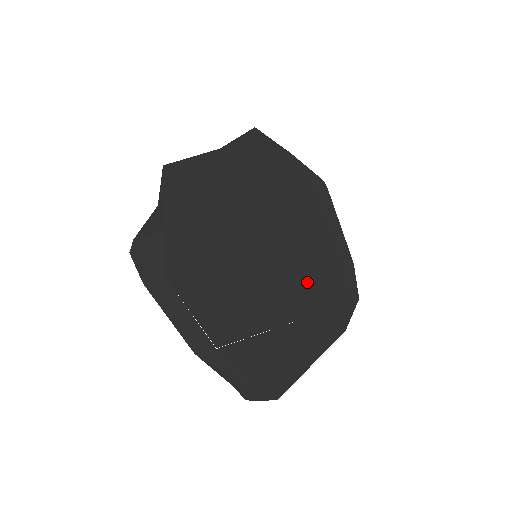
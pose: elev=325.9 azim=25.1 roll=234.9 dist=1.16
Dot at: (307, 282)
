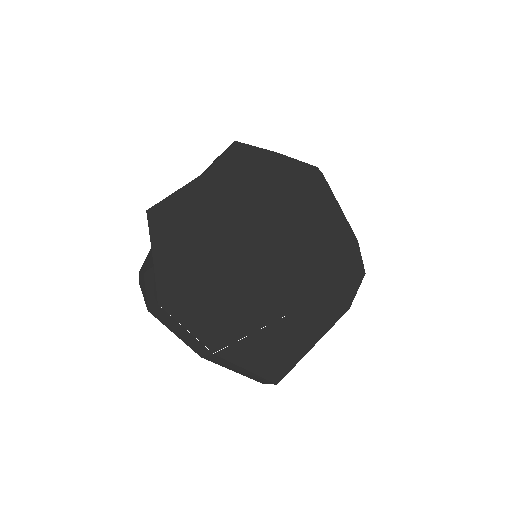
Dot at: (303, 273)
